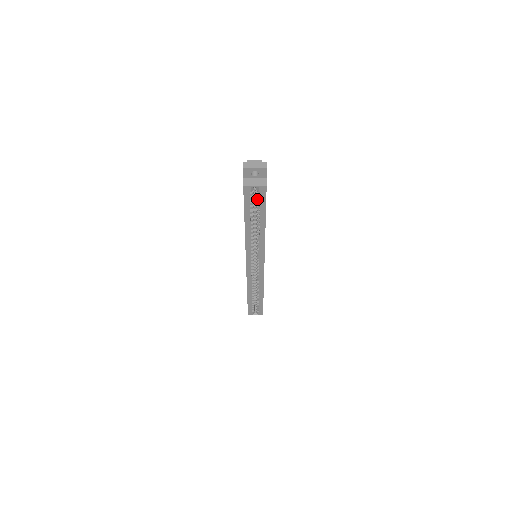
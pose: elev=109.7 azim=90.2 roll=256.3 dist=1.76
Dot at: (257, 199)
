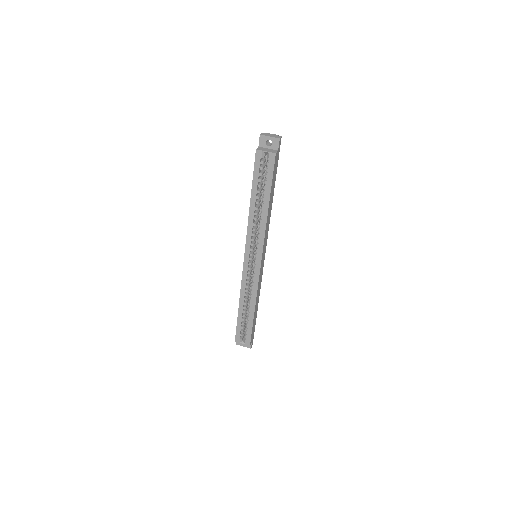
Dot at: (266, 170)
